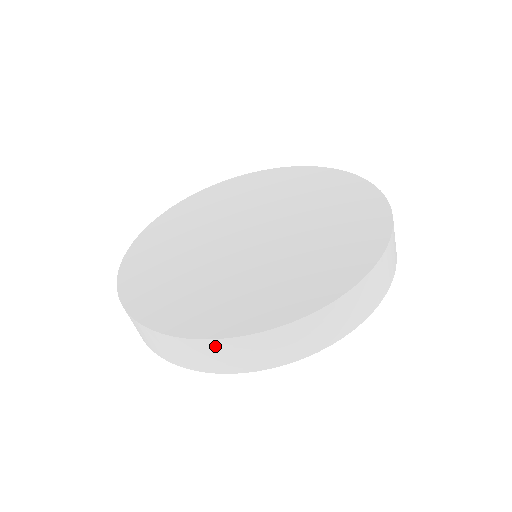
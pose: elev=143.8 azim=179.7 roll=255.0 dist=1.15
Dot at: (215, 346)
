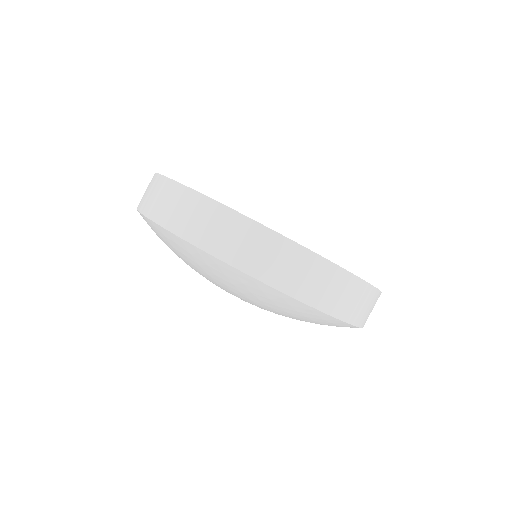
Dot at: (351, 283)
